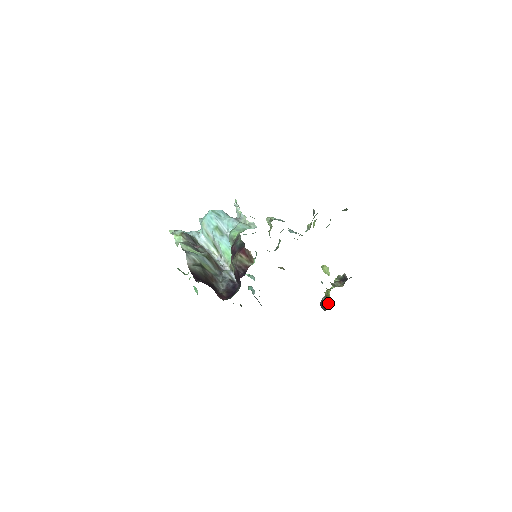
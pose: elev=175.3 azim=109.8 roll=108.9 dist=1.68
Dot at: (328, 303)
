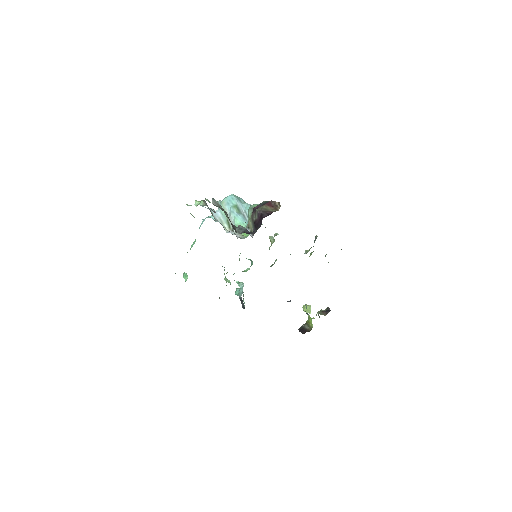
Dot at: (308, 328)
